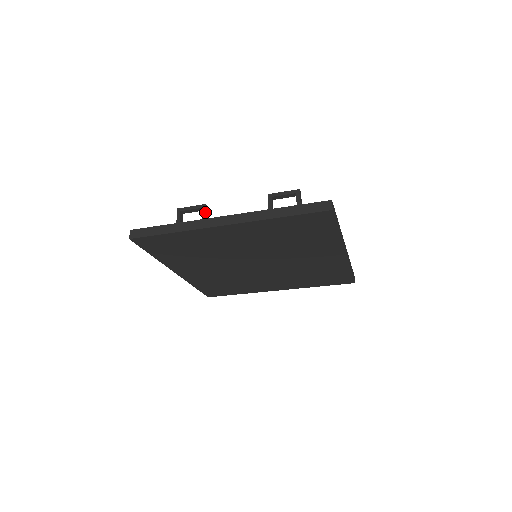
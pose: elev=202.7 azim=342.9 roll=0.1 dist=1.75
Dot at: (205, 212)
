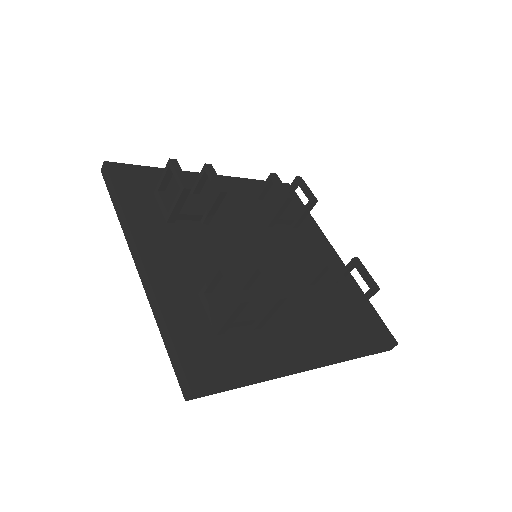
Dot at: (179, 198)
